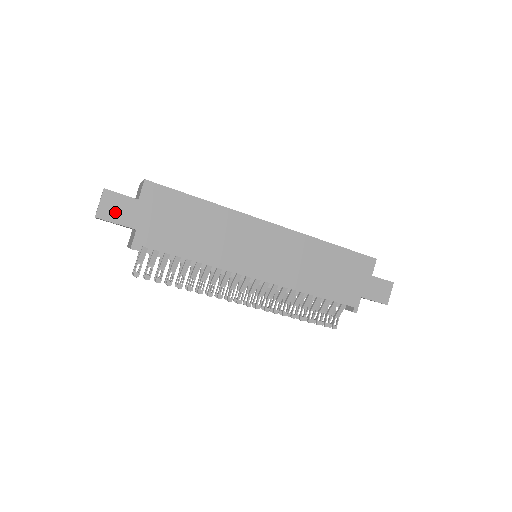
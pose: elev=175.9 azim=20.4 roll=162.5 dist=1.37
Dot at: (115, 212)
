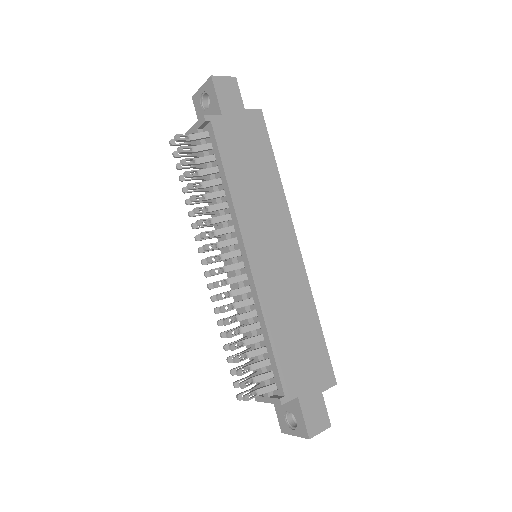
Dot at: (225, 92)
